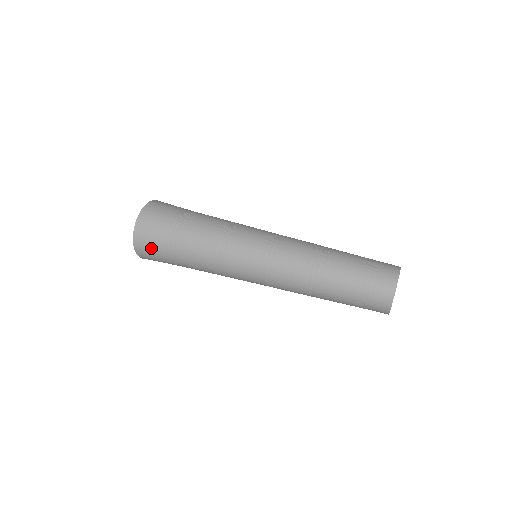
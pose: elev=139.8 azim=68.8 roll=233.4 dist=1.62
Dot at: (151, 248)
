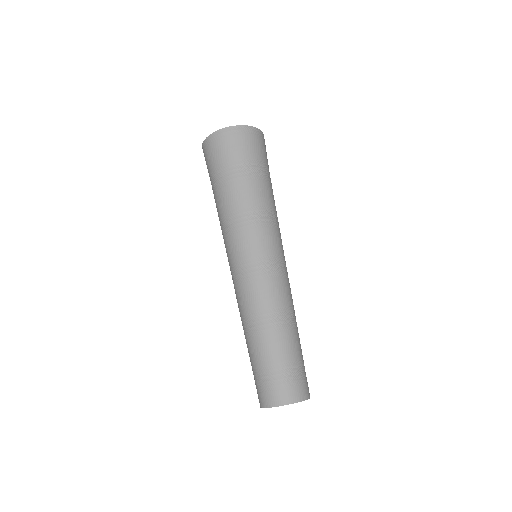
Dot at: (207, 162)
